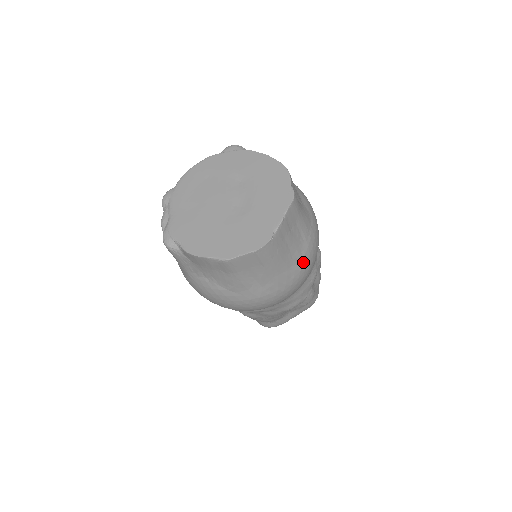
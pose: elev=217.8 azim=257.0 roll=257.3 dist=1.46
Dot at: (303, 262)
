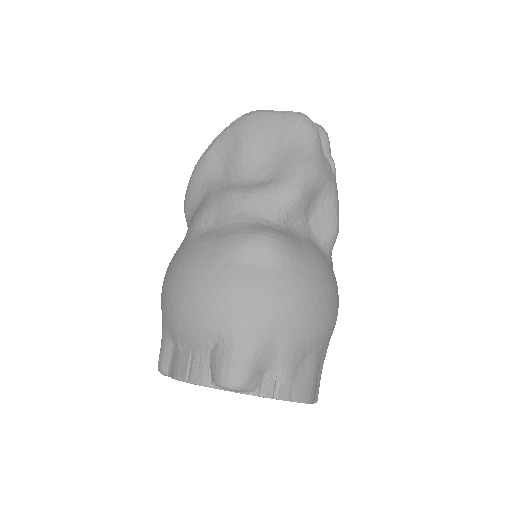
Dot at: occluded
